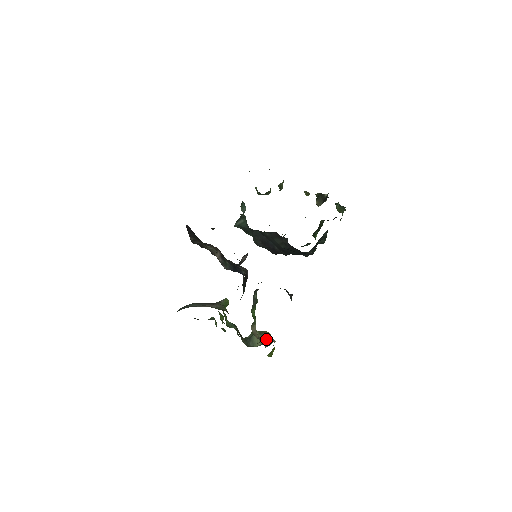
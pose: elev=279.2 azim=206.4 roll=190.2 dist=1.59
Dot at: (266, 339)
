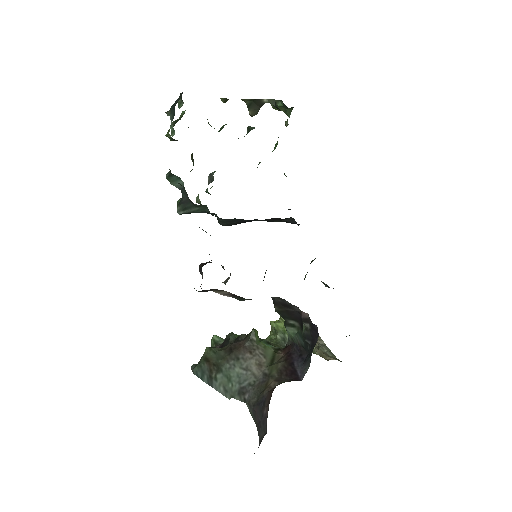
Dot at: occluded
